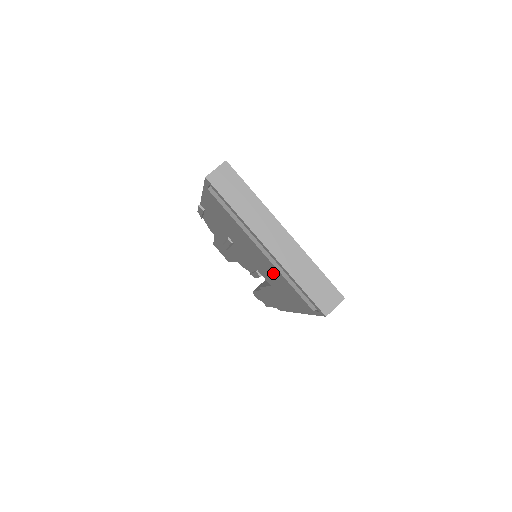
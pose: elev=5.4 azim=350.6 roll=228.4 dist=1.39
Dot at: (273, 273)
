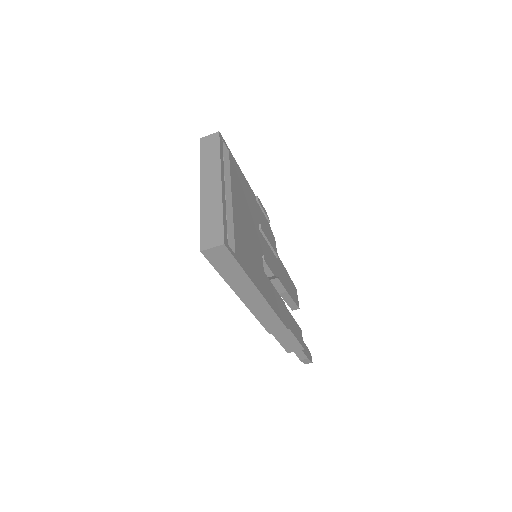
Dot at: occluded
